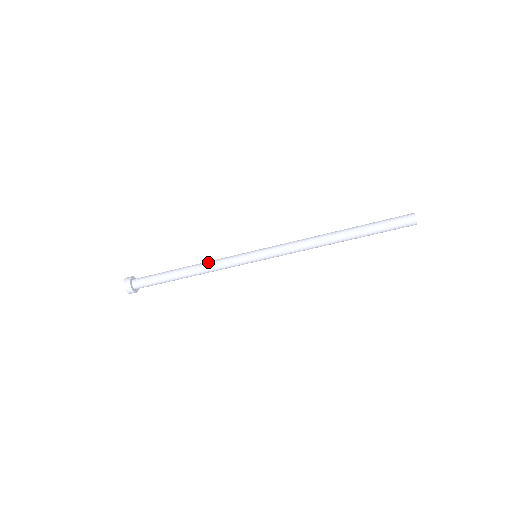
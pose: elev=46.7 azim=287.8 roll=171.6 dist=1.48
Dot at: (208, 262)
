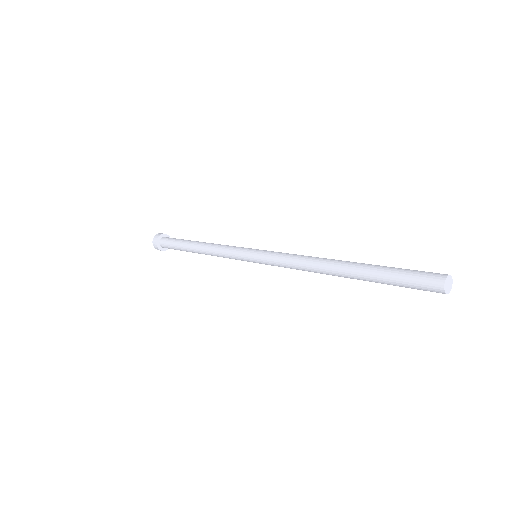
Dot at: (212, 250)
